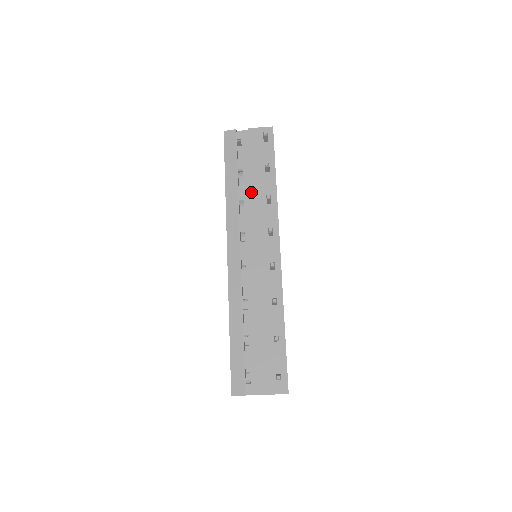
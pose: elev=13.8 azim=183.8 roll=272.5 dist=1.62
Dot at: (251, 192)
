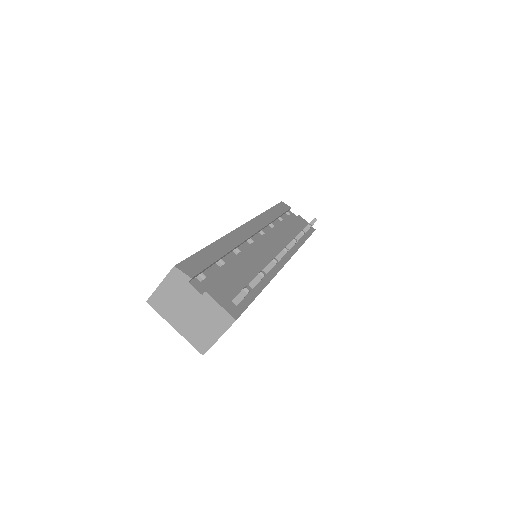
Dot at: (284, 227)
